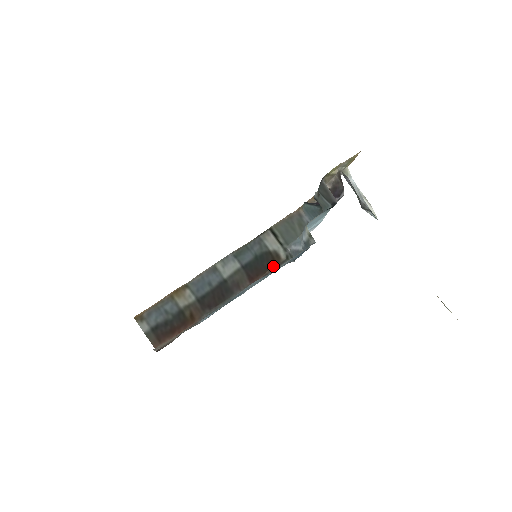
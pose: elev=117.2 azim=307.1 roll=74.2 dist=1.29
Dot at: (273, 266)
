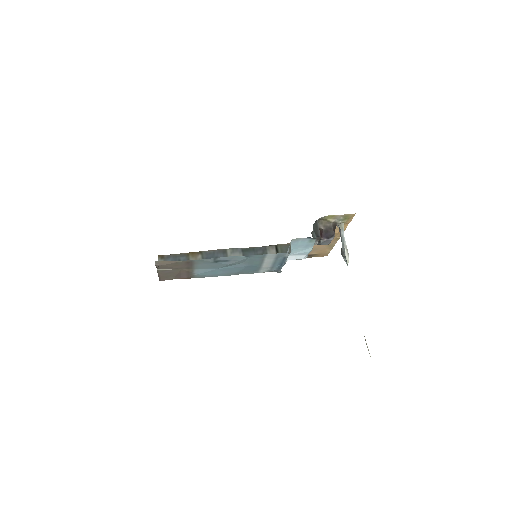
Dot at: occluded
